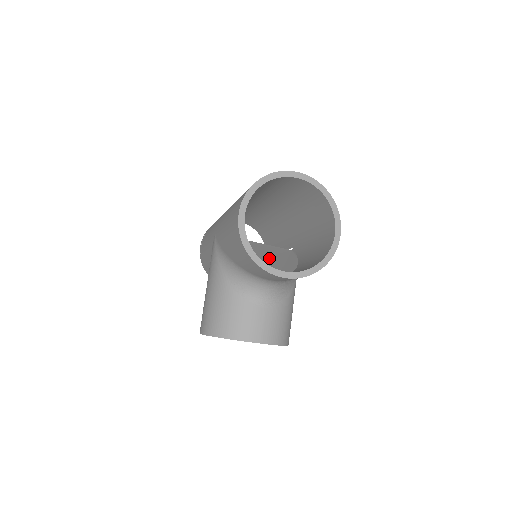
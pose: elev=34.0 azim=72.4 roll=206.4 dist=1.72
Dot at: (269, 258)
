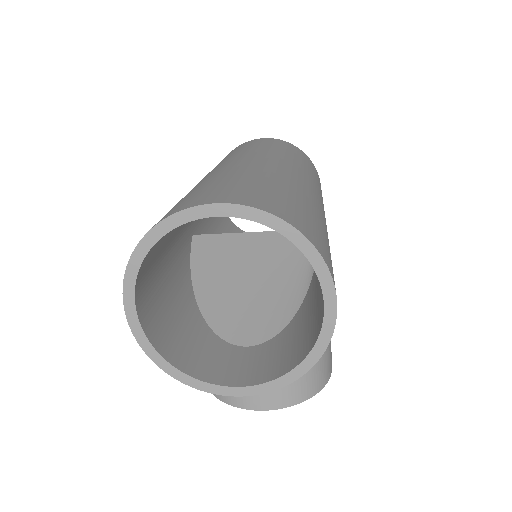
Dot at: (260, 283)
